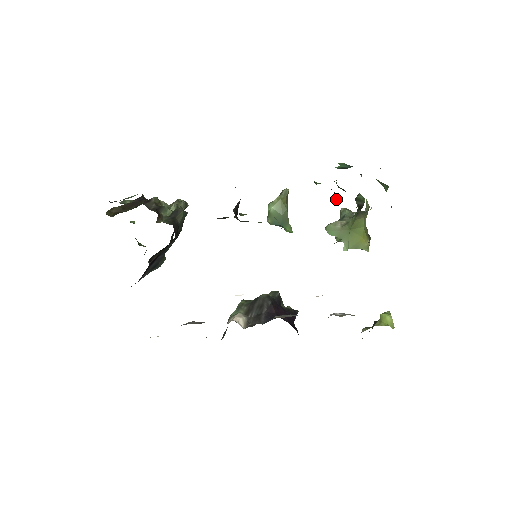
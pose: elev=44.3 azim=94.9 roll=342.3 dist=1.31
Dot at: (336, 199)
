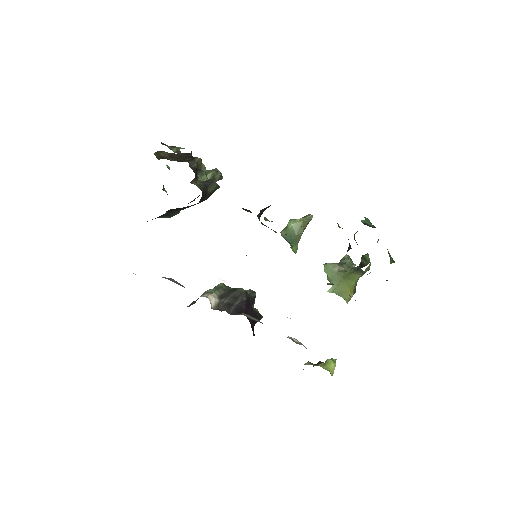
Dot at: (348, 250)
